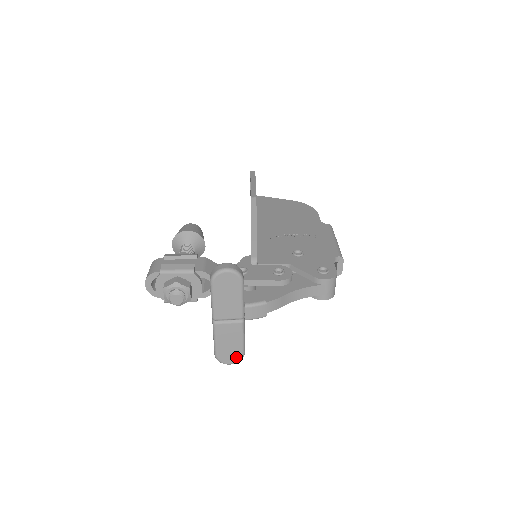
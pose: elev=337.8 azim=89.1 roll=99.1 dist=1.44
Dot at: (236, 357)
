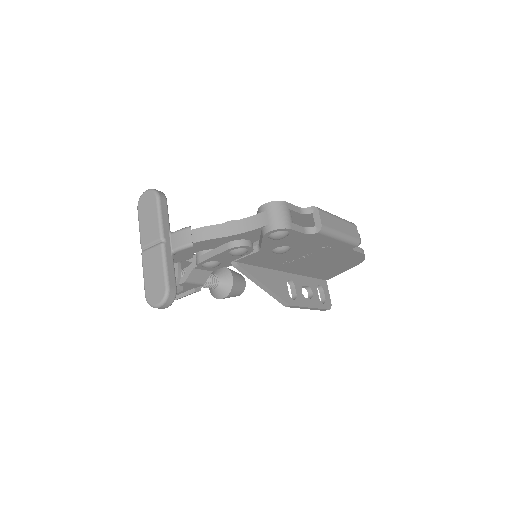
Dot at: (161, 293)
